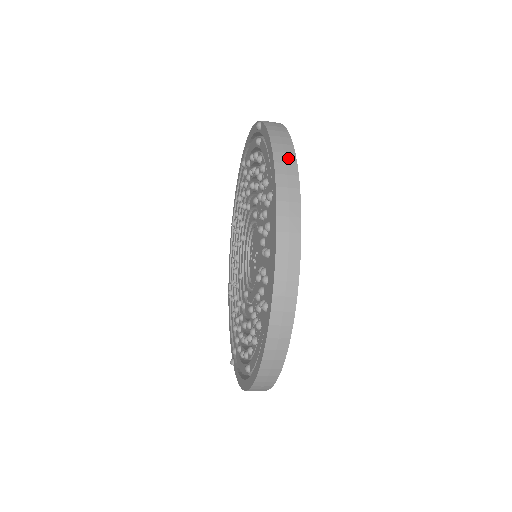
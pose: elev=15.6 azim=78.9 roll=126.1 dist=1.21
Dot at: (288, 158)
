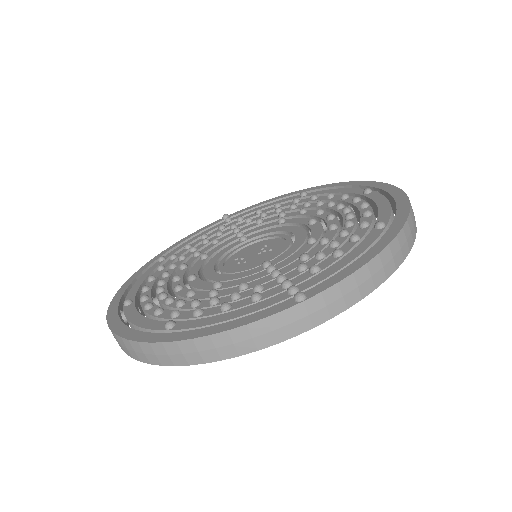
Dot at: occluded
